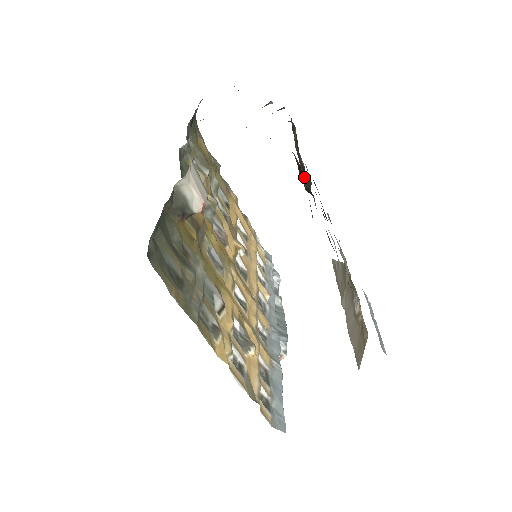
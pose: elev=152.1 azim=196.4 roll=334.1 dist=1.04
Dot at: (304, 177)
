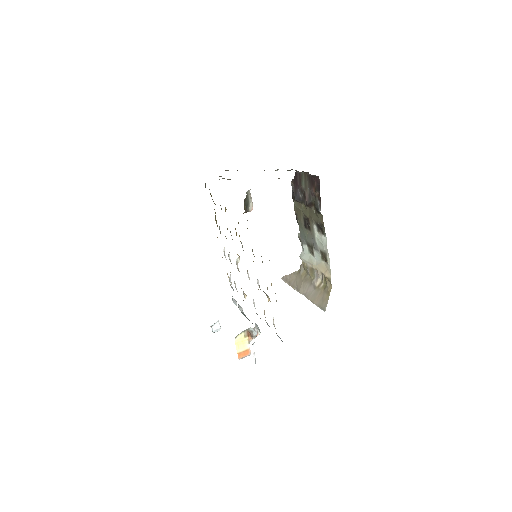
Dot at: (309, 197)
